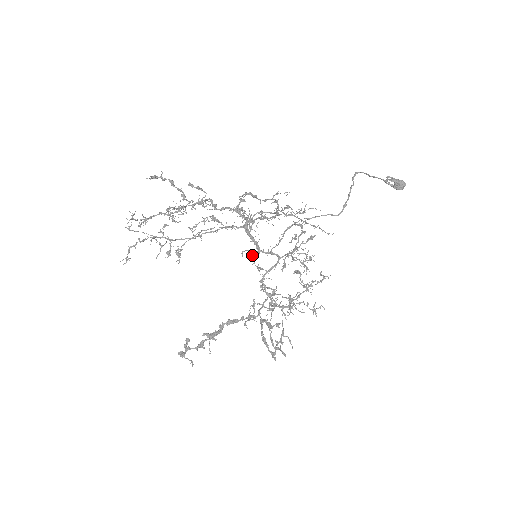
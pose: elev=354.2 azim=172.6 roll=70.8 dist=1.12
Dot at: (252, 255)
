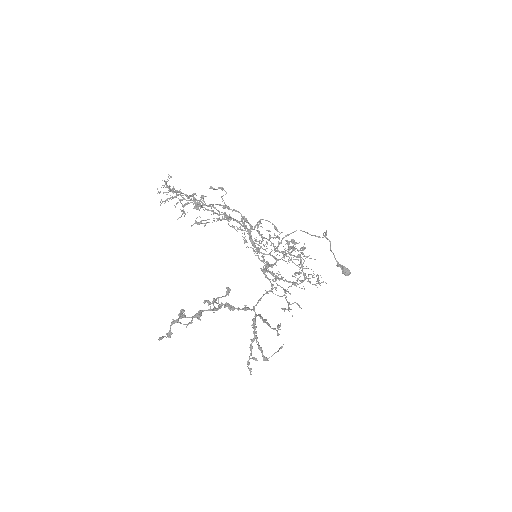
Dot at: occluded
